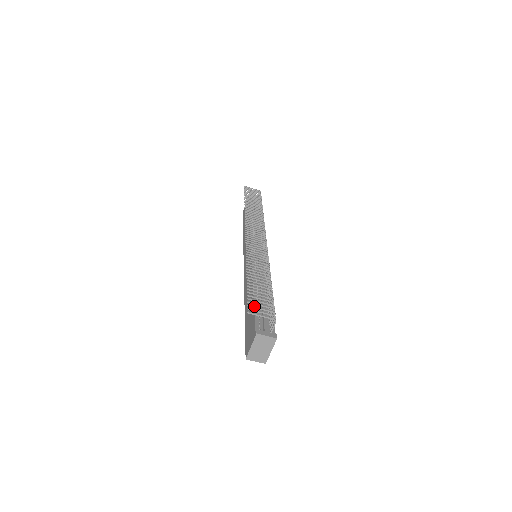
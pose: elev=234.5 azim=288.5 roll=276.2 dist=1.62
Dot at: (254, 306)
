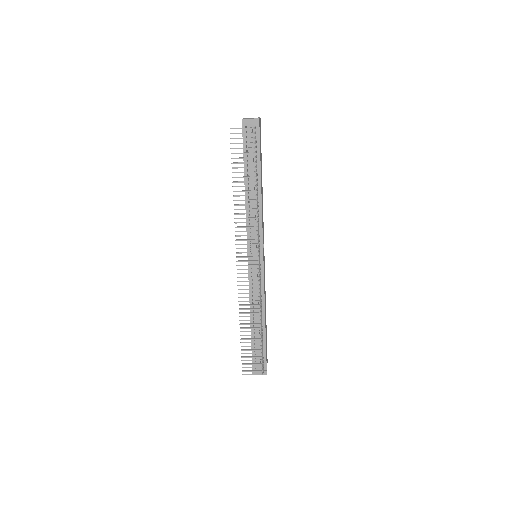
Dot at: occluded
